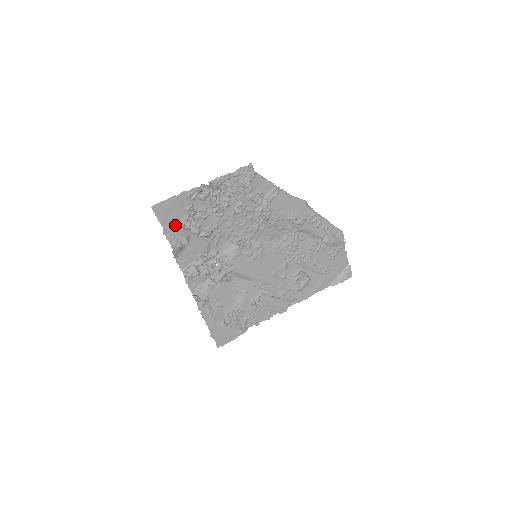
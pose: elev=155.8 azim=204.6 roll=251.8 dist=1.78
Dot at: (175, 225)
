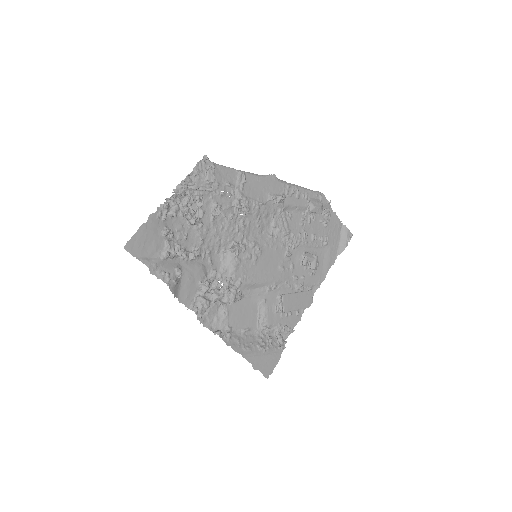
Dot at: (159, 258)
